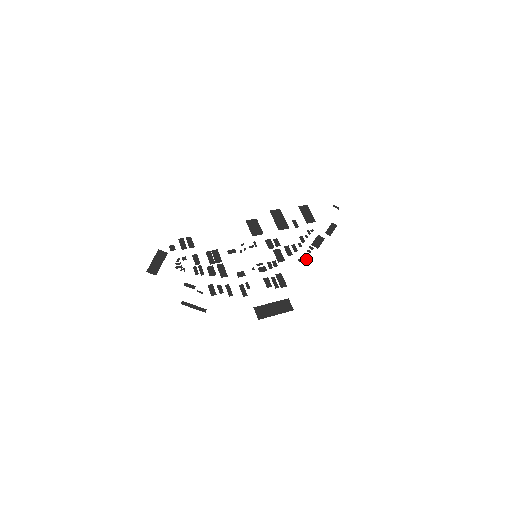
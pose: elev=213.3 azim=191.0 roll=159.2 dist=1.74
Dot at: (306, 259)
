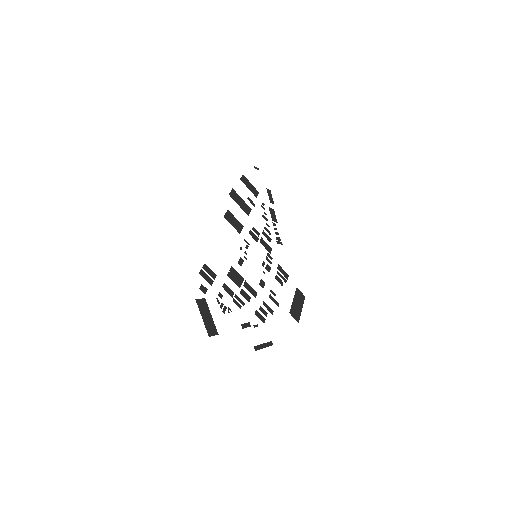
Dot at: (279, 239)
